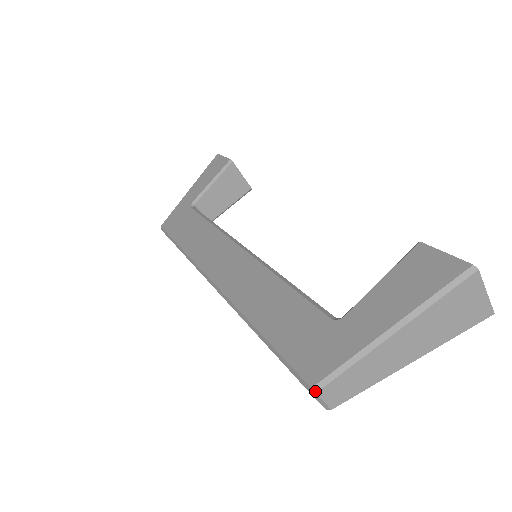
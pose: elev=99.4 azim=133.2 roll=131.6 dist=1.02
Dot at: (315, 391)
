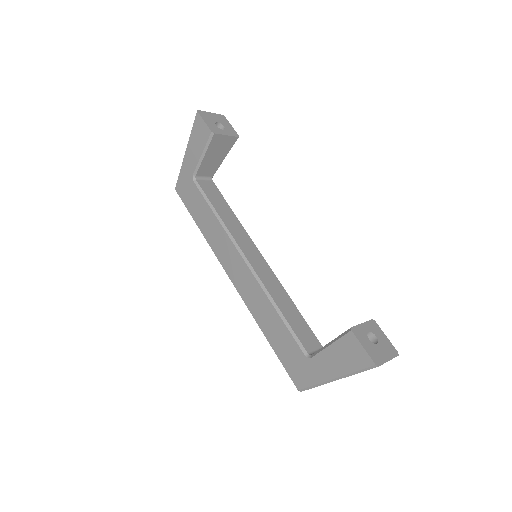
Dot at: (300, 391)
